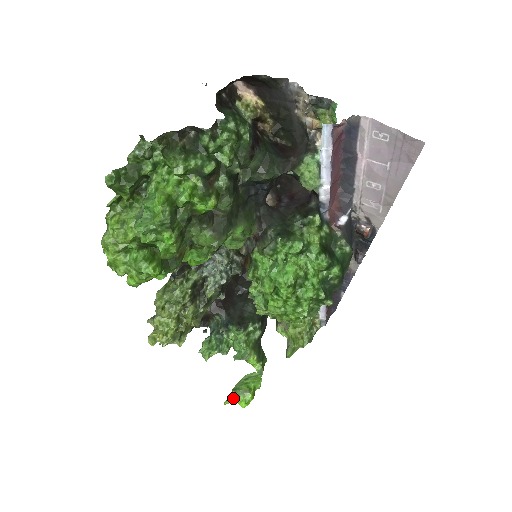
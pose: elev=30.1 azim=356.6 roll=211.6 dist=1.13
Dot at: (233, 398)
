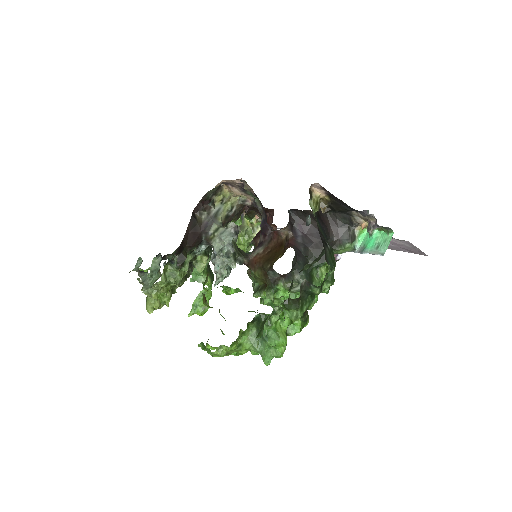
Dot at: (195, 313)
